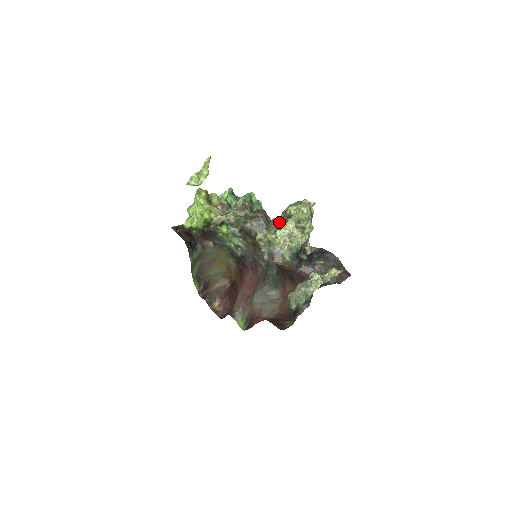
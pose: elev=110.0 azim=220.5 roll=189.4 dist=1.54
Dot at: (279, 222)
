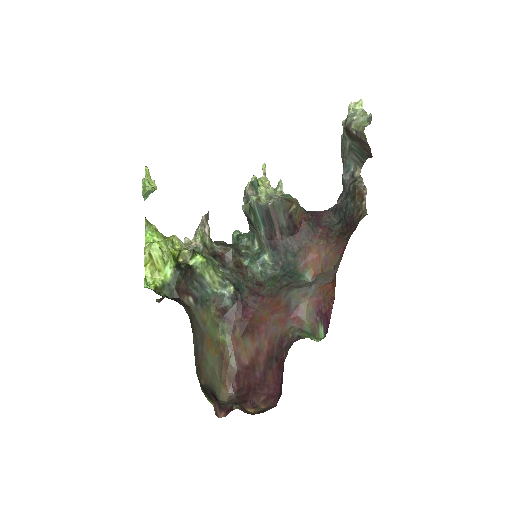
Dot at: occluded
